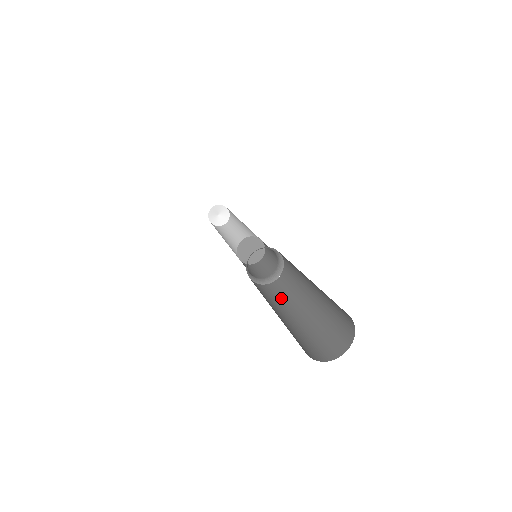
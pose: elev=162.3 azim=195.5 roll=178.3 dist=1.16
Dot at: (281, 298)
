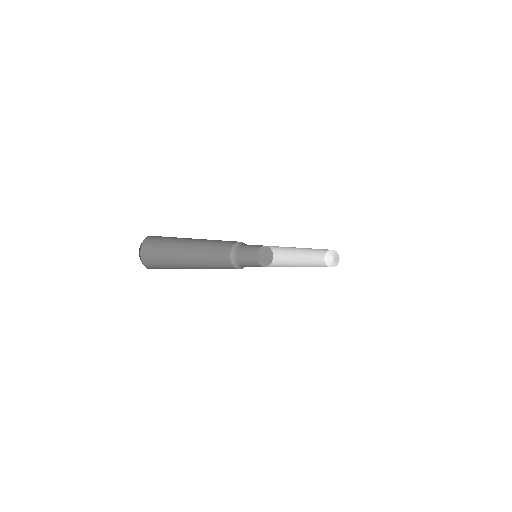
Dot at: (218, 268)
